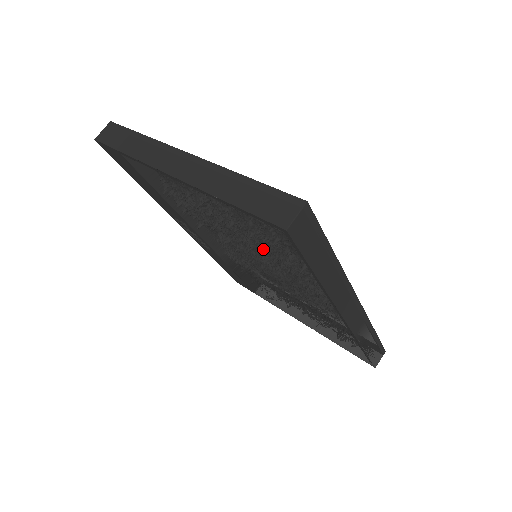
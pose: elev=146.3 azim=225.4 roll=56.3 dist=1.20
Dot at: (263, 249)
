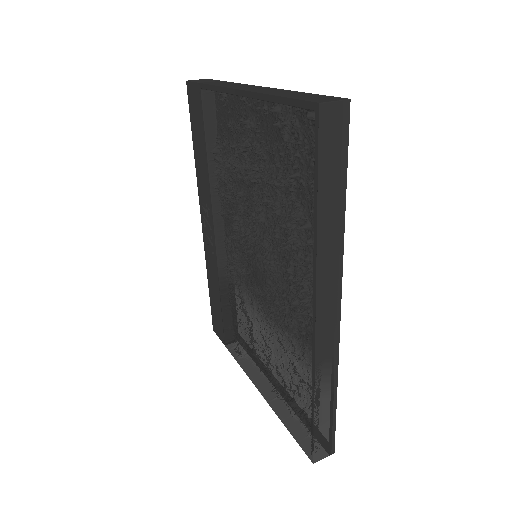
Dot at: (271, 220)
